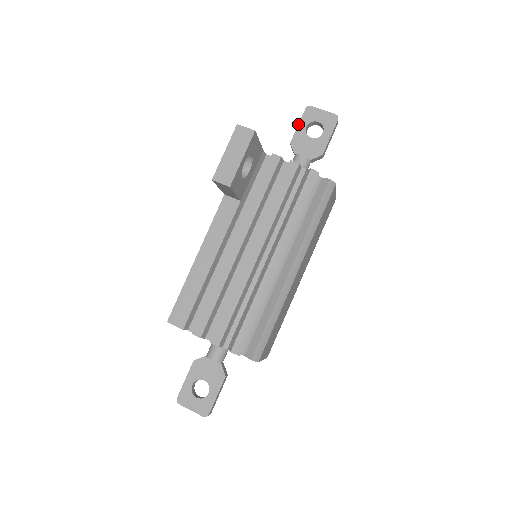
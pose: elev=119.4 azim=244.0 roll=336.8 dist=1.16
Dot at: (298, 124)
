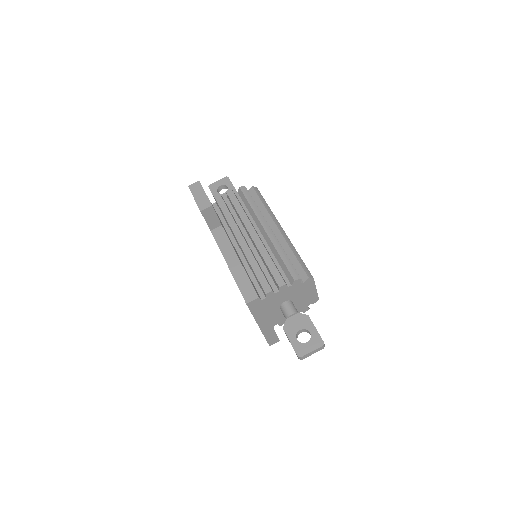
Dot at: (212, 194)
